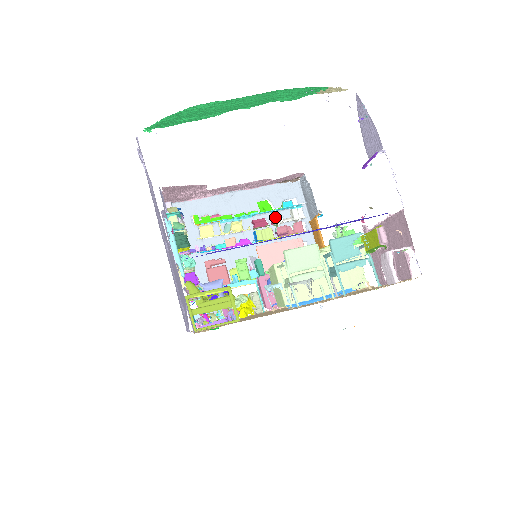
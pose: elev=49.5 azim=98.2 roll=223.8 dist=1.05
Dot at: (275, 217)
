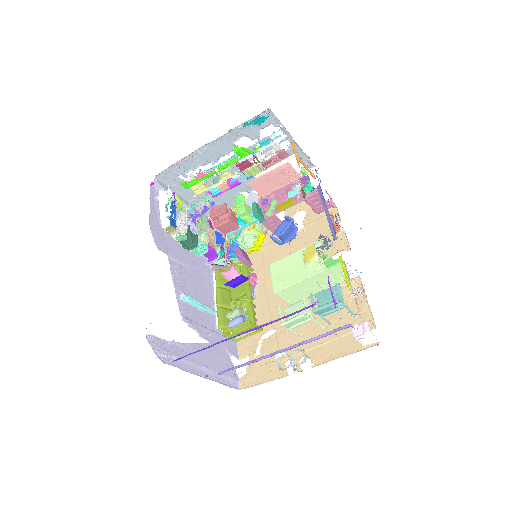
Dot at: (257, 157)
